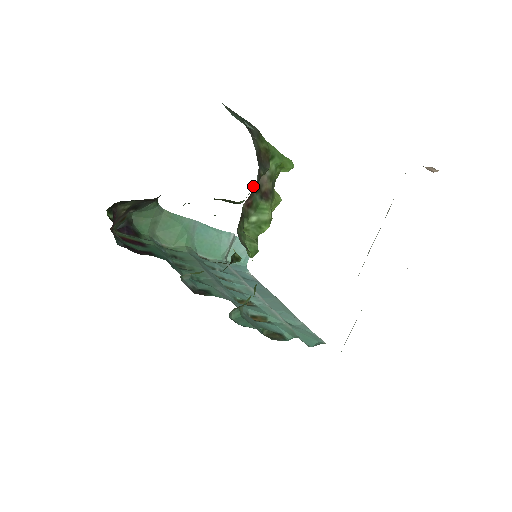
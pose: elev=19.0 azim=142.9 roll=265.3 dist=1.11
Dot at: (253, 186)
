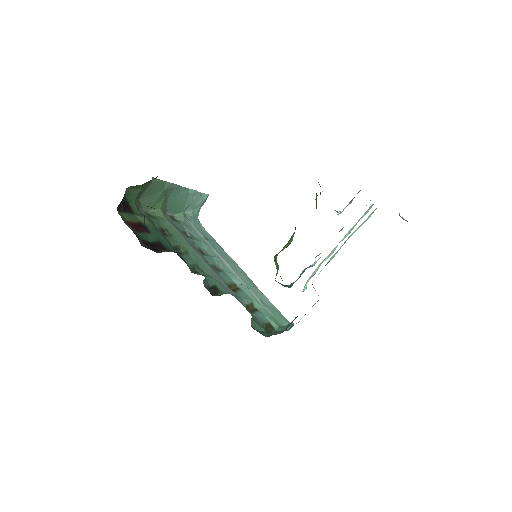
Dot at: occluded
